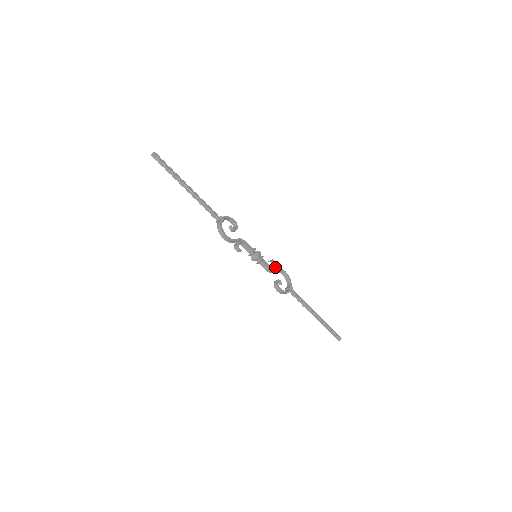
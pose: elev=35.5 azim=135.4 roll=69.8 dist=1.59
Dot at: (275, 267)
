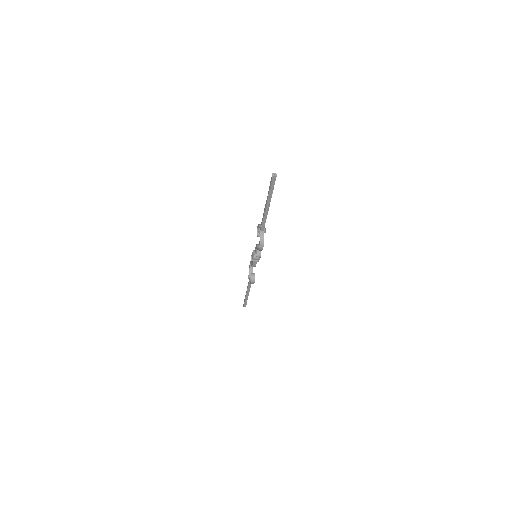
Dot at: occluded
